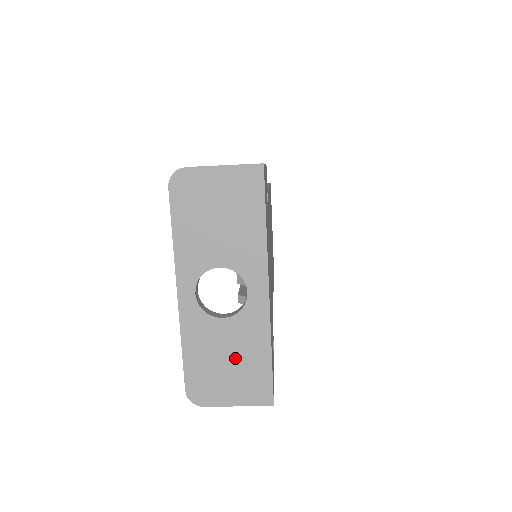
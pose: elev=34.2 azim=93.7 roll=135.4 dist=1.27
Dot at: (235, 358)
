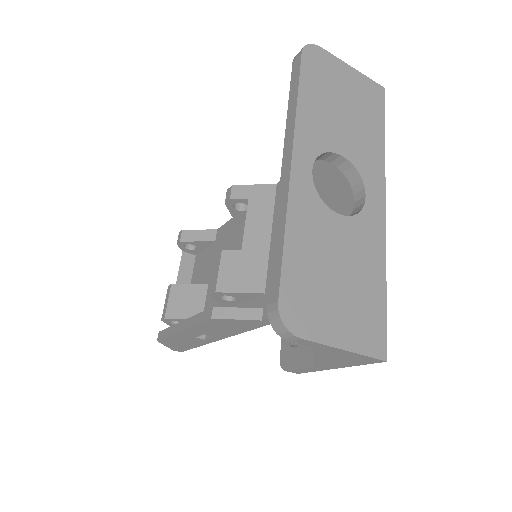
Dot at: (347, 273)
